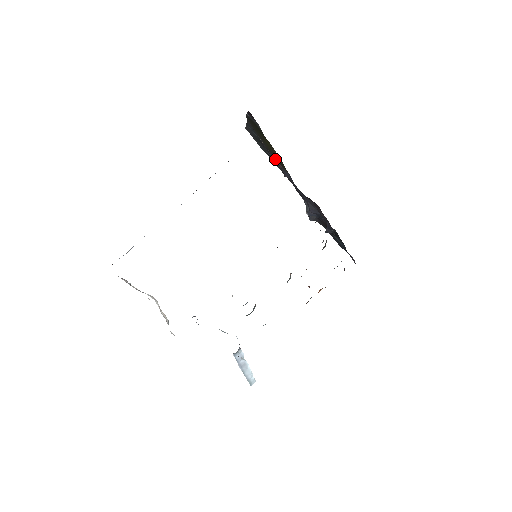
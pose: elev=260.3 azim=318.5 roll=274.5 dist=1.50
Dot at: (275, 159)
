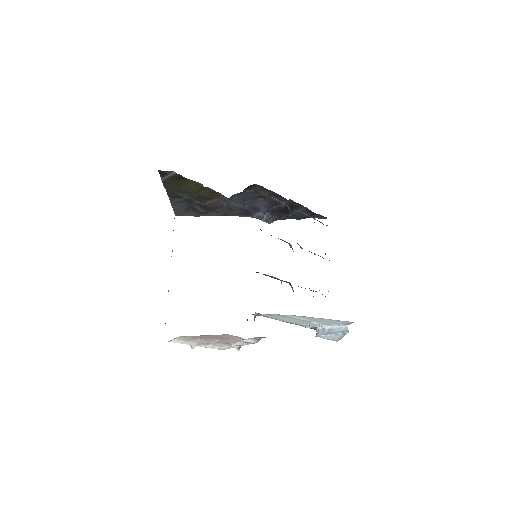
Dot at: (208, 202)
